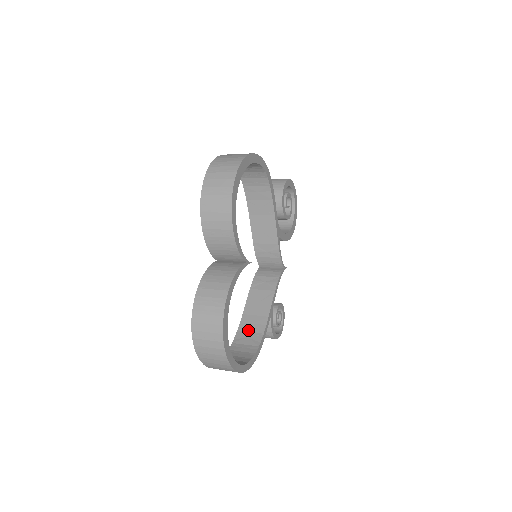
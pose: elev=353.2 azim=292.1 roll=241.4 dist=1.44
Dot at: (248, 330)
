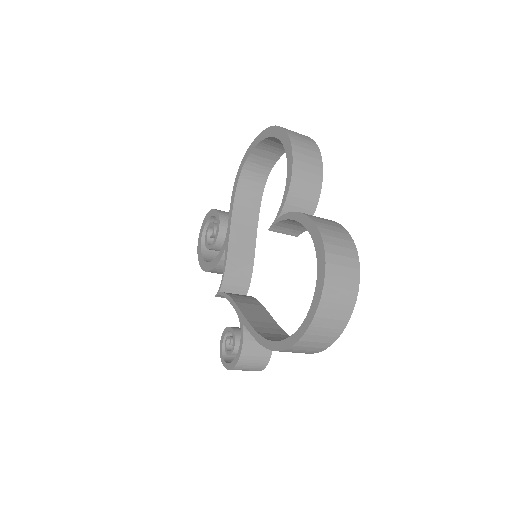
Dot at: (269, 332)
